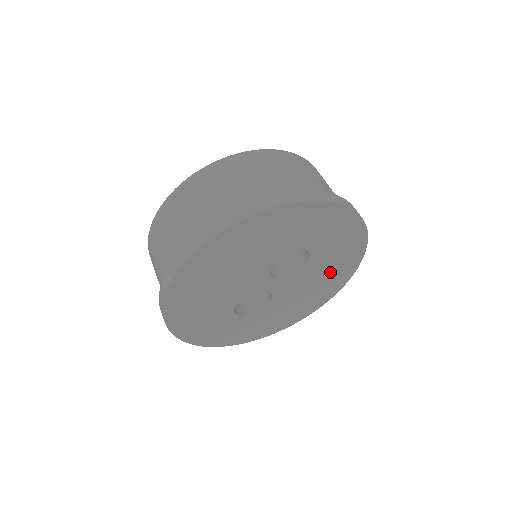
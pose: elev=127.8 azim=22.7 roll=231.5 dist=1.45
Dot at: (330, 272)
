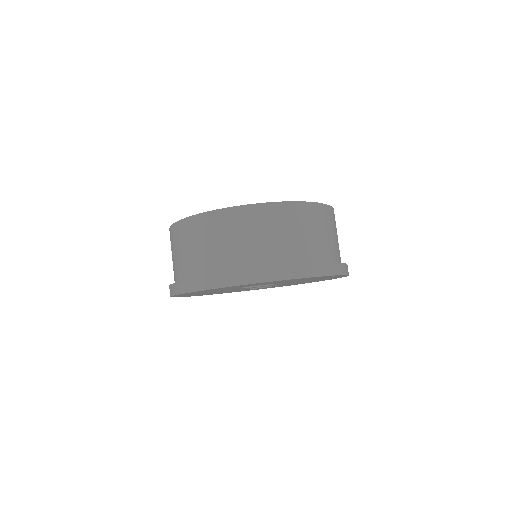
Dot at: (313, 279)
